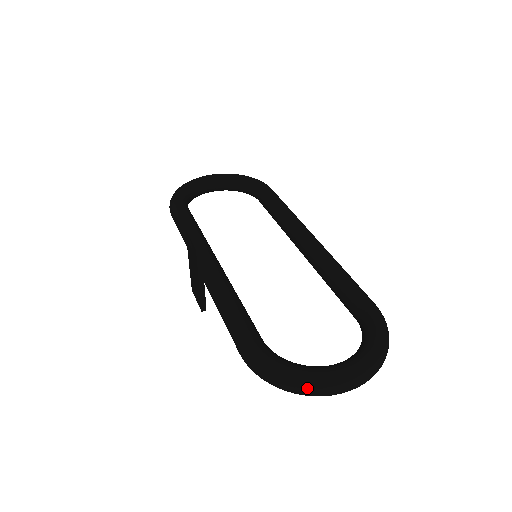
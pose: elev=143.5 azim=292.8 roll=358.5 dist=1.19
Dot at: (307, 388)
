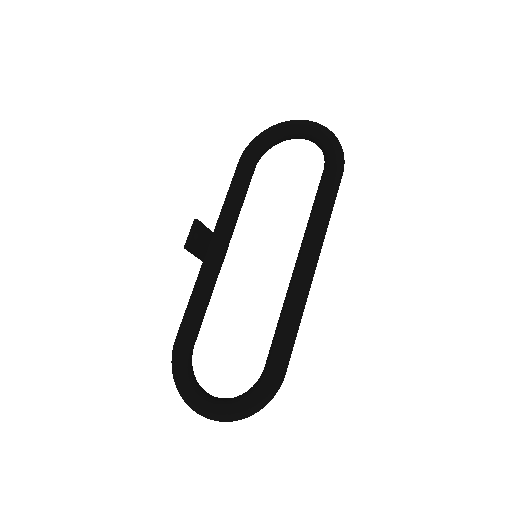
Dot at: (182, 398)
